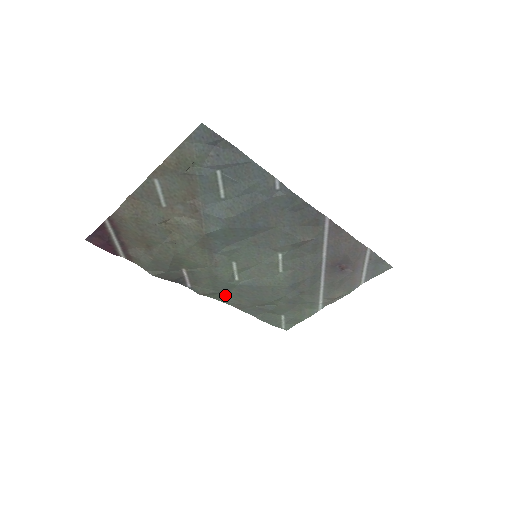
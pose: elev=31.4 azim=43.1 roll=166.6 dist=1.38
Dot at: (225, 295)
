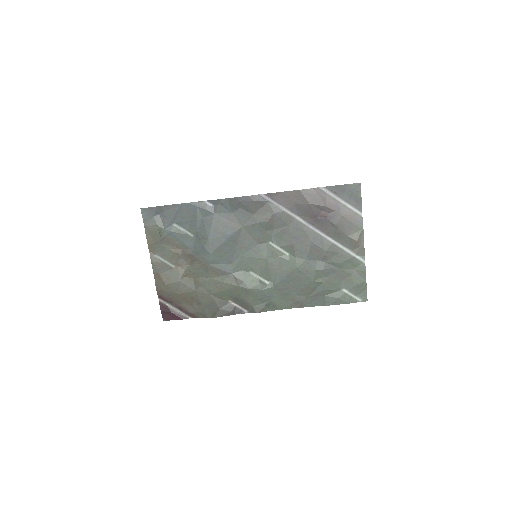
Dot at: (277, 302)
